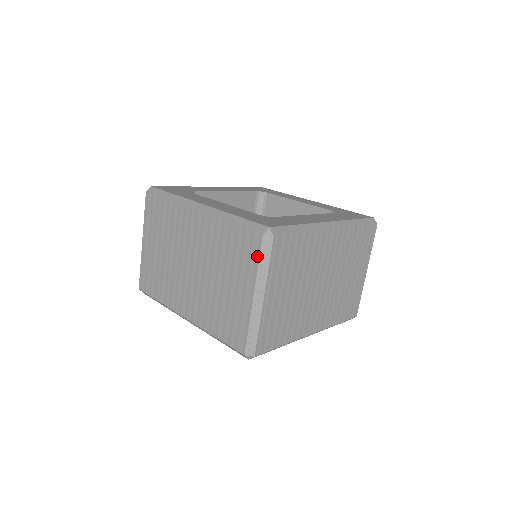
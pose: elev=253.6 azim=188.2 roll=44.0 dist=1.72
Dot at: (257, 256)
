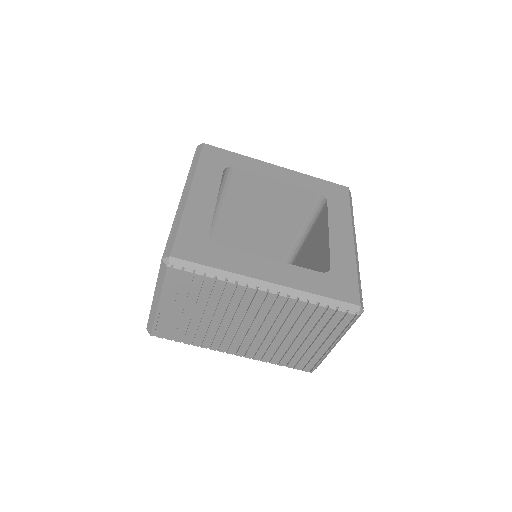
Dot at: occluded
